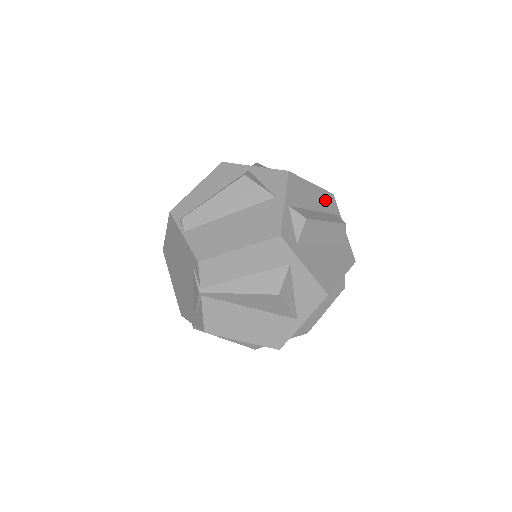
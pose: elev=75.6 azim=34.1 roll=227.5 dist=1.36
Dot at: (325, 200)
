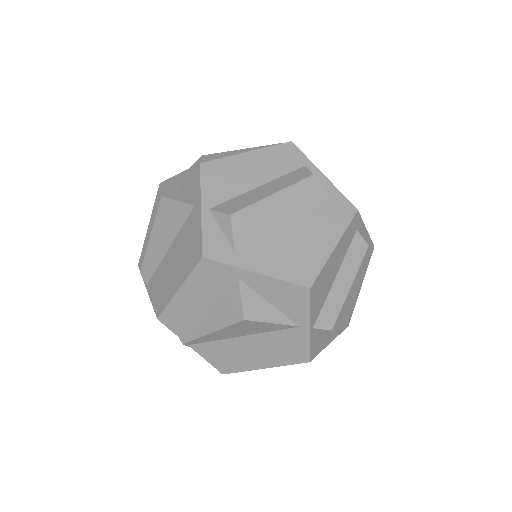
Dot at: (277, 160)
